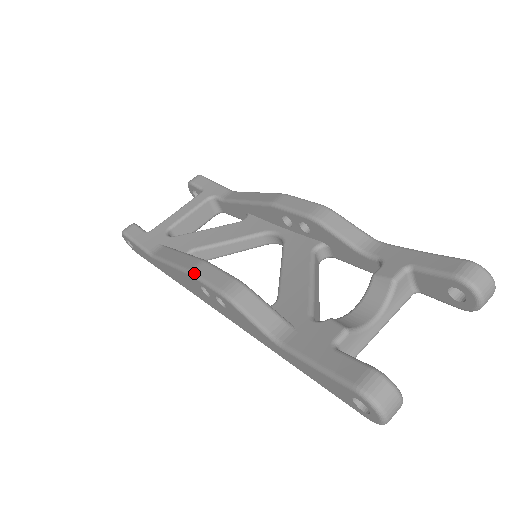
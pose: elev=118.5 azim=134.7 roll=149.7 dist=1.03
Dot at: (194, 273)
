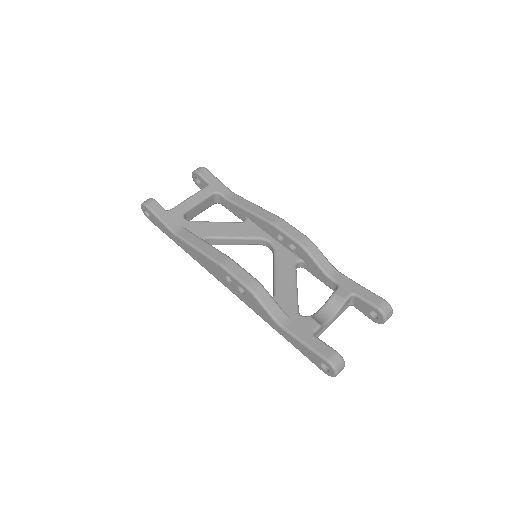
Dot at: (225, 267)
